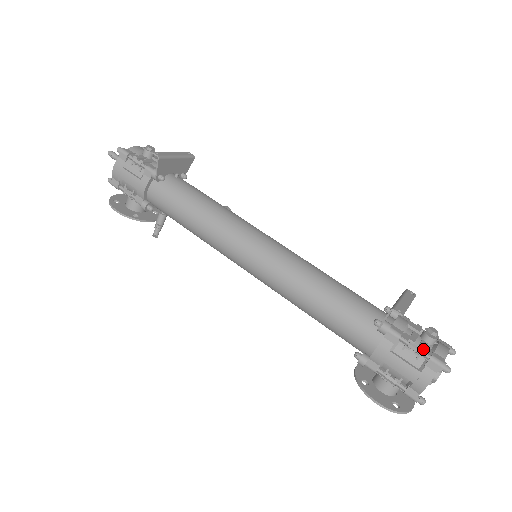
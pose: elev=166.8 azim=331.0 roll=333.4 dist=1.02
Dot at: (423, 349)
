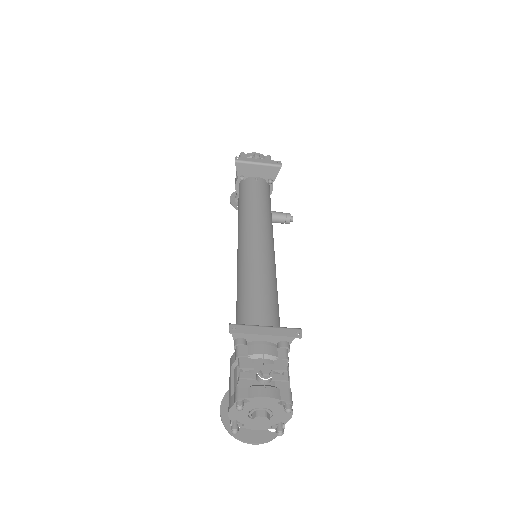
Dot at: (239, 376)
